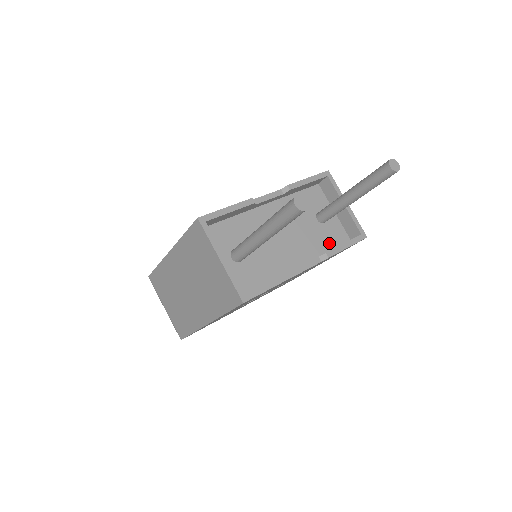
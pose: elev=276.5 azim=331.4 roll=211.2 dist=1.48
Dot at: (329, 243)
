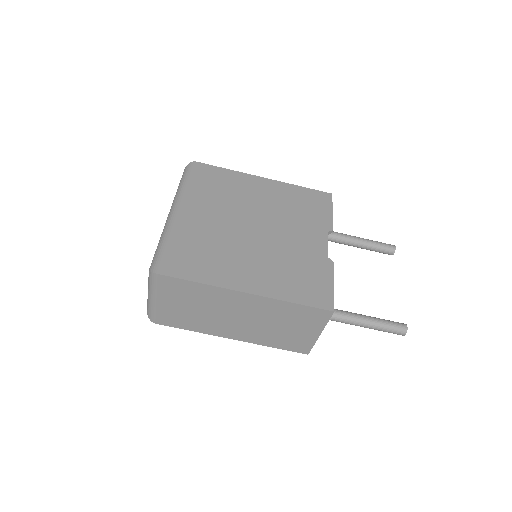
Dot at: occluded
